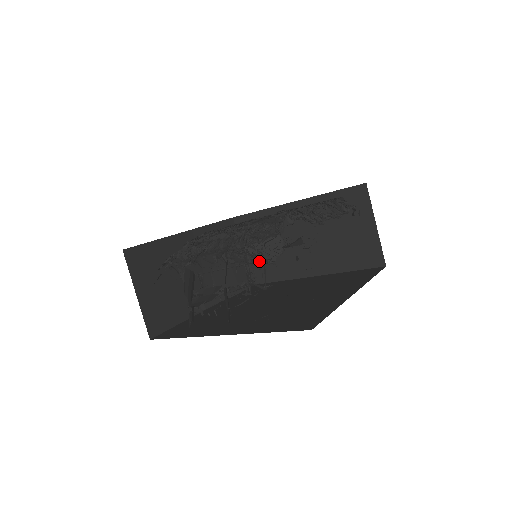
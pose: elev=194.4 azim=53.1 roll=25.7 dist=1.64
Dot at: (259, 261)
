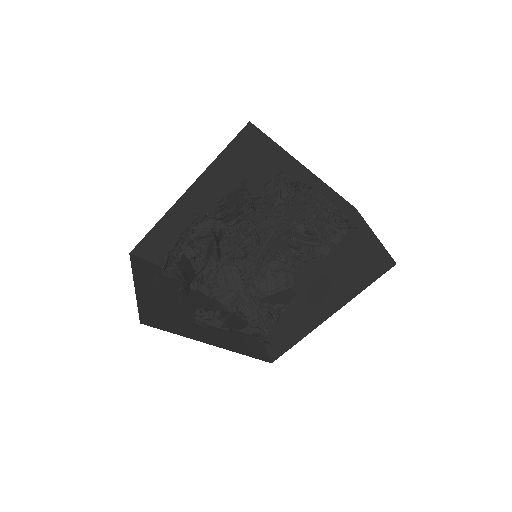
Dot at: (254, 237)
